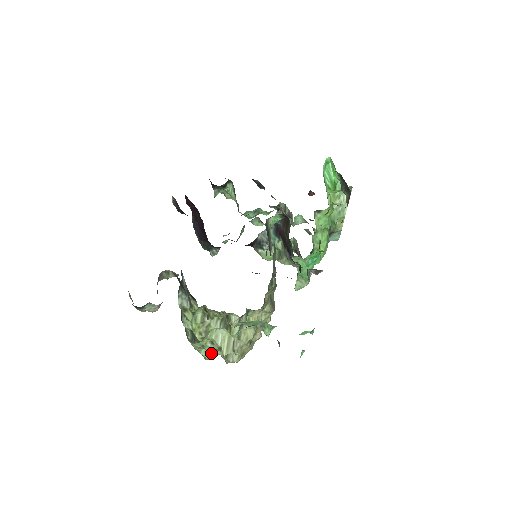
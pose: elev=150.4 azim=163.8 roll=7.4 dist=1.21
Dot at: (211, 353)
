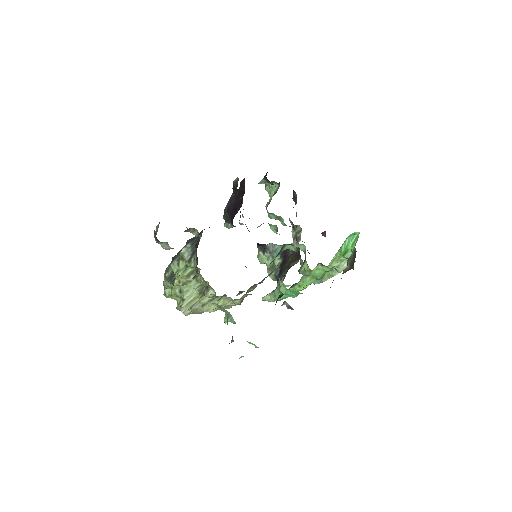
Dot at: (173, 295)
